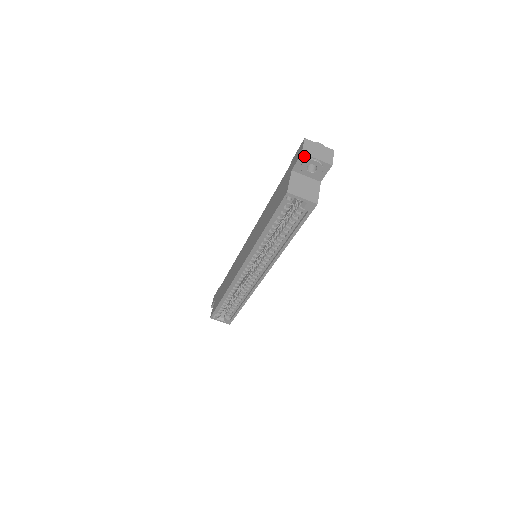
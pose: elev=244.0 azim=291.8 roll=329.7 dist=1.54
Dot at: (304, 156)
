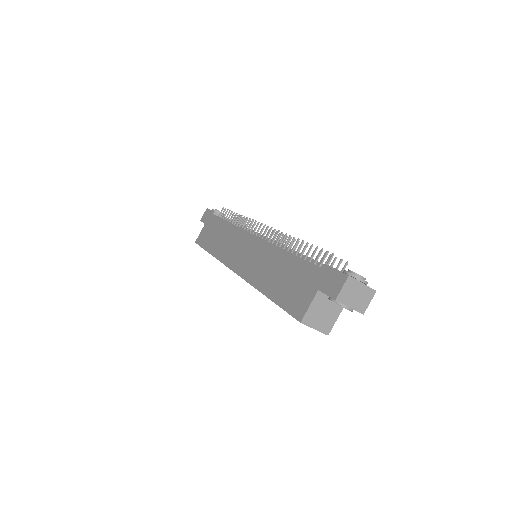
Dot at: (337, 300)
